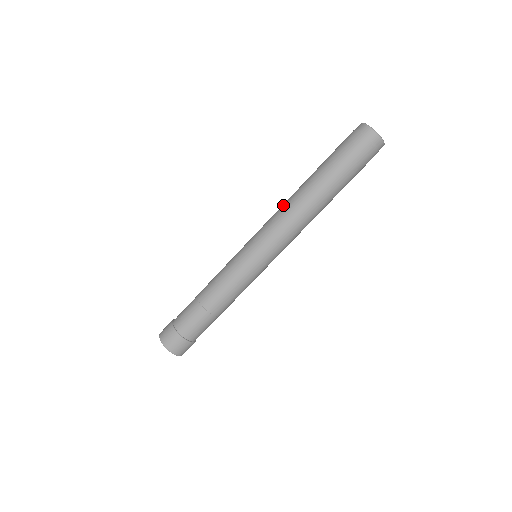
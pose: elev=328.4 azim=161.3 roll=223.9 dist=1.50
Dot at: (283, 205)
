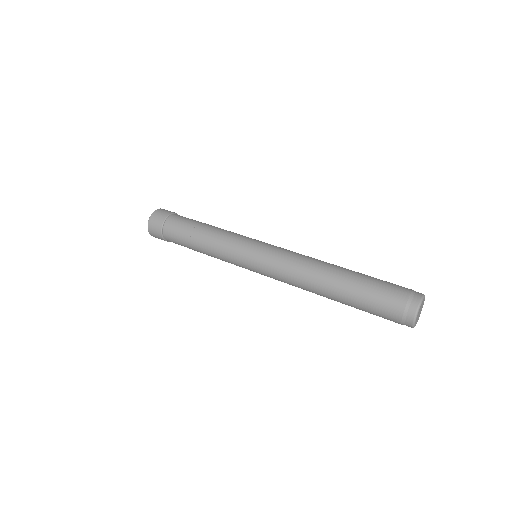
Dot at: (305, 261)
